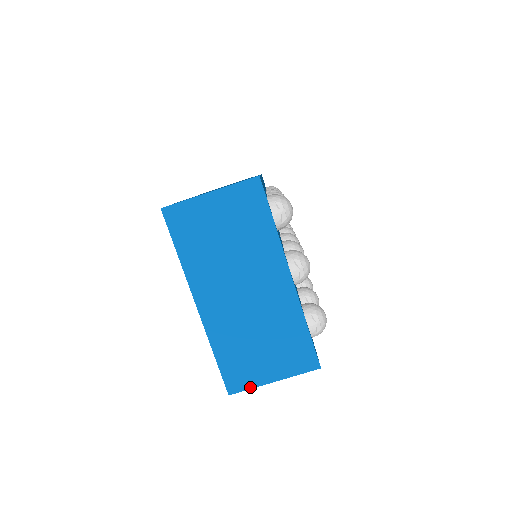
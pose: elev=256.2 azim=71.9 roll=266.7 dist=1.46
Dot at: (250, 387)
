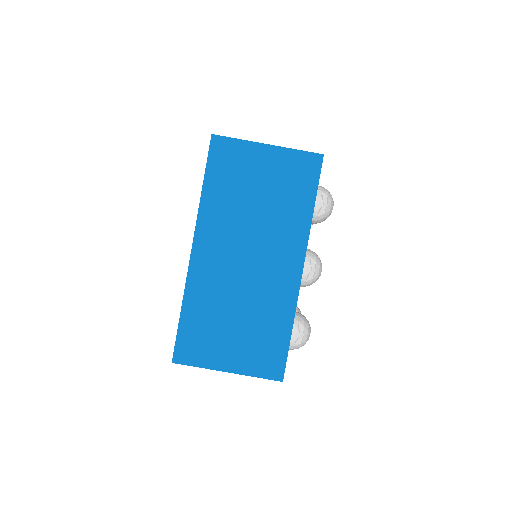
Dot at: (199, 365)
